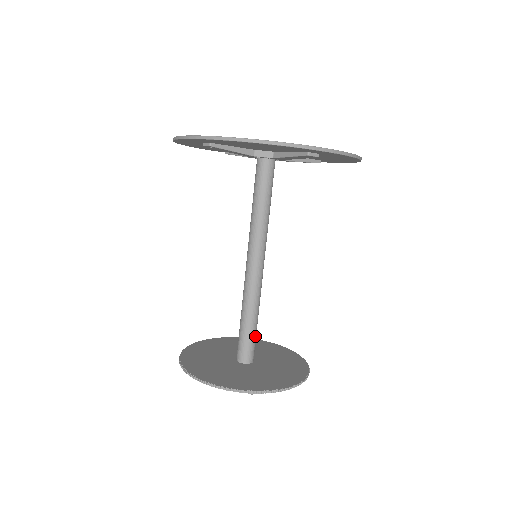
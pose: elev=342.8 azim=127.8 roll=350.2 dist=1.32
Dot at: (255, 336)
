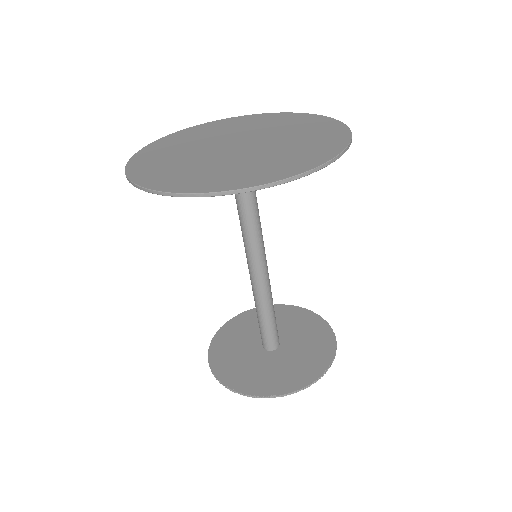
Dot at: (276, 324)
